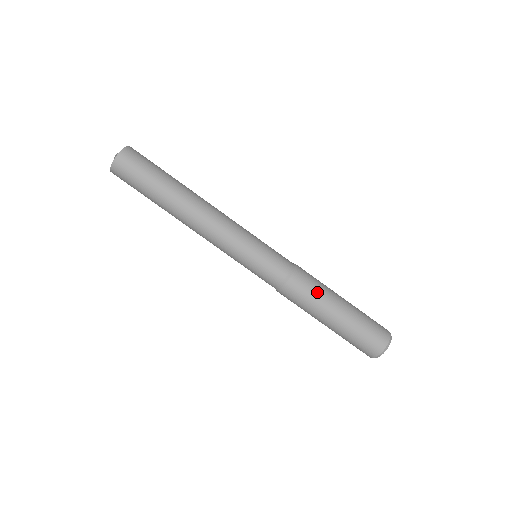
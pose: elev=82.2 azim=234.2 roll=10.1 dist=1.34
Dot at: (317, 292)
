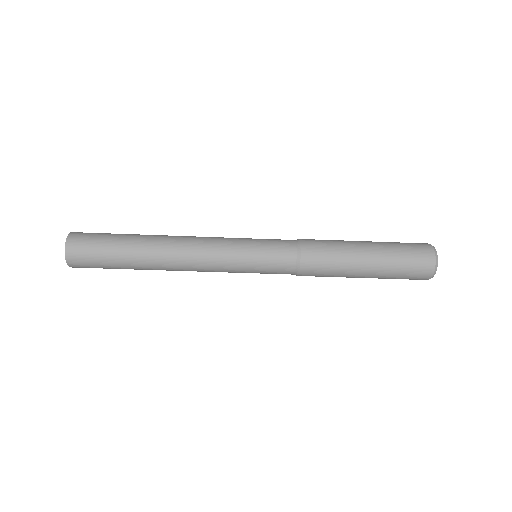
Dot at: (333, 273)
